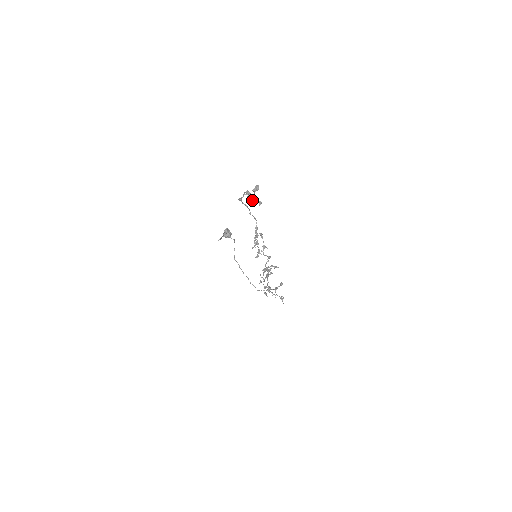
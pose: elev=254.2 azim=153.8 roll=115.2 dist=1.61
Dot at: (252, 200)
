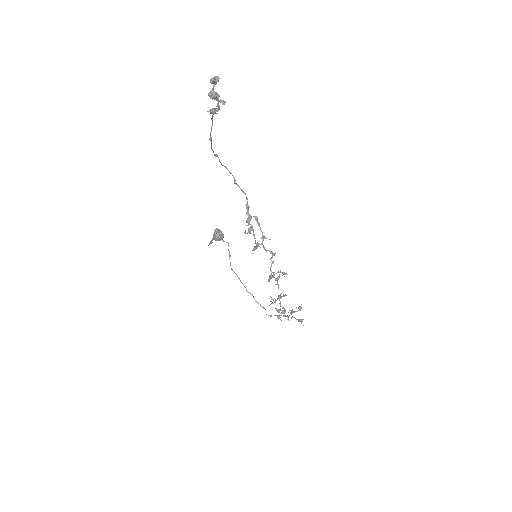
Dot at: (211, 96)
